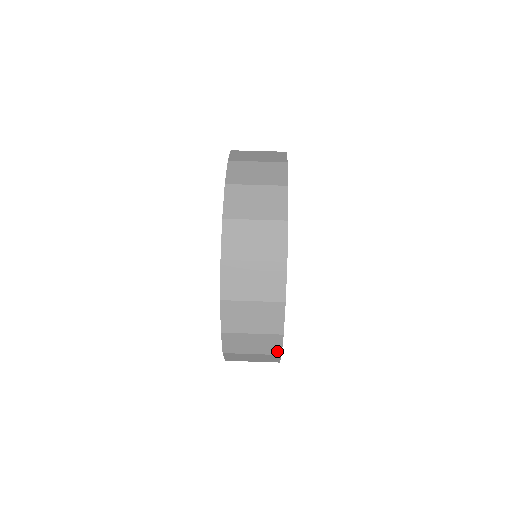
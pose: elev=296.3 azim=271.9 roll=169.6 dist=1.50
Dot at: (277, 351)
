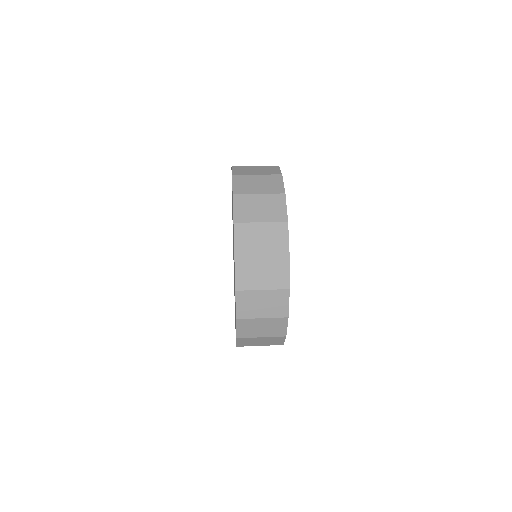
Dot at: (283, 217)
